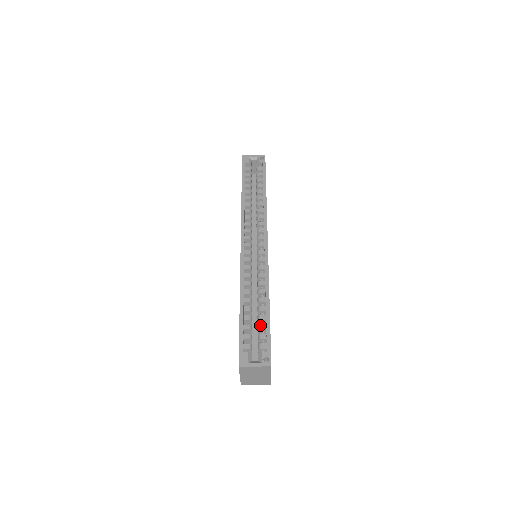
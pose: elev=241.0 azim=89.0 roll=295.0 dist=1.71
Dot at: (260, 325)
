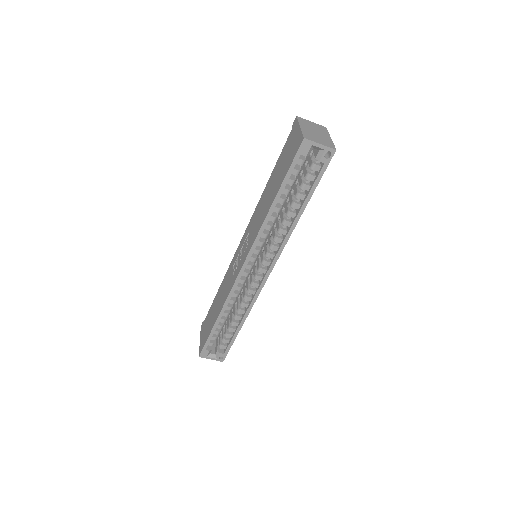
Dot at: (227, 334)
